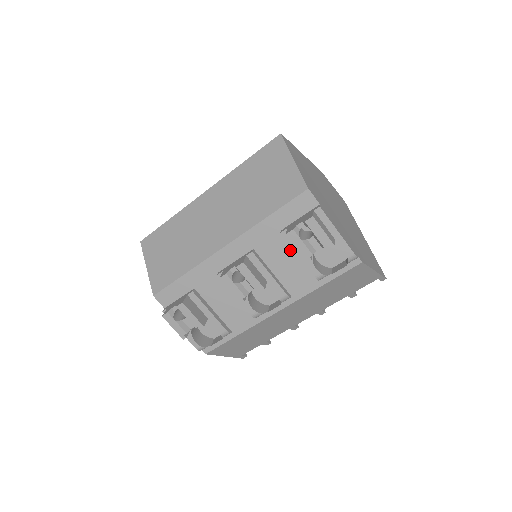
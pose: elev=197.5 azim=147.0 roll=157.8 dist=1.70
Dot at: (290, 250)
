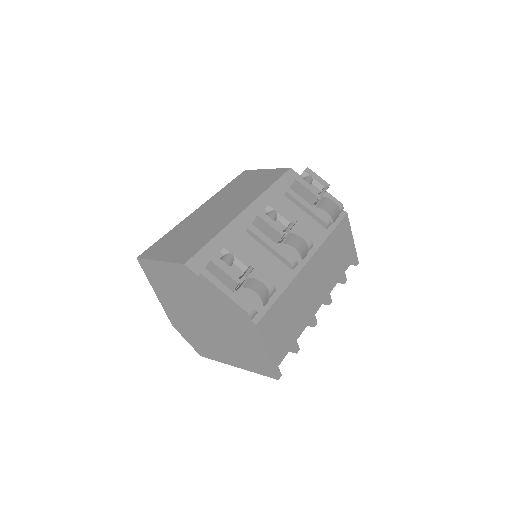
Dot at: (296, 208)
